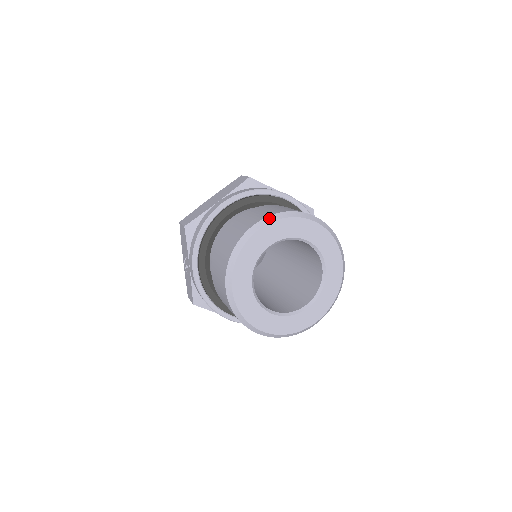
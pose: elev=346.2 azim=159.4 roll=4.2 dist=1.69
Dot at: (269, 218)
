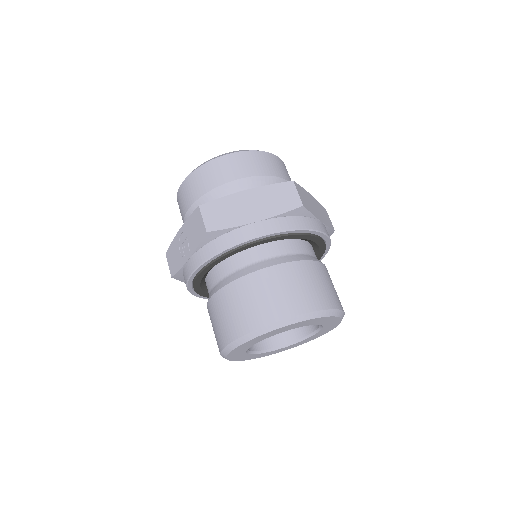
Dot at: (305, 316)
